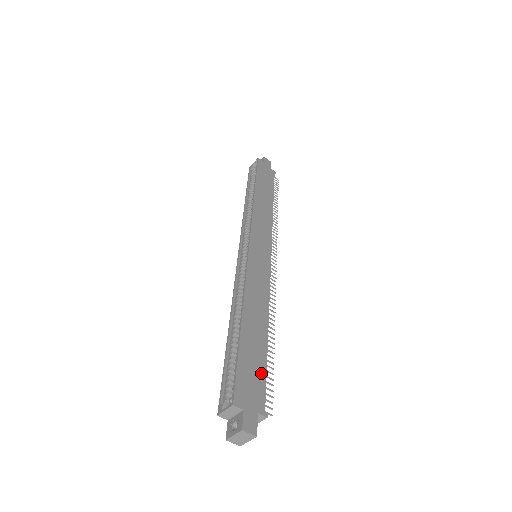
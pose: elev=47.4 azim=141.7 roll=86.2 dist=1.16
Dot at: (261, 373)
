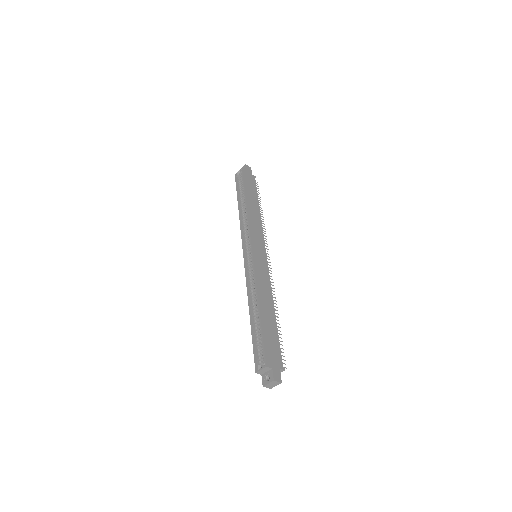
Dot at: (277, 343)
